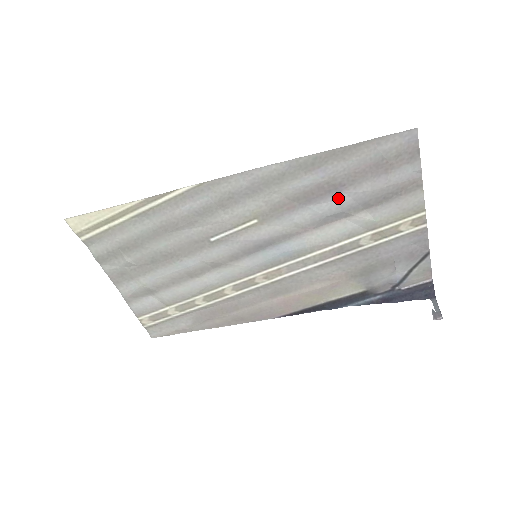
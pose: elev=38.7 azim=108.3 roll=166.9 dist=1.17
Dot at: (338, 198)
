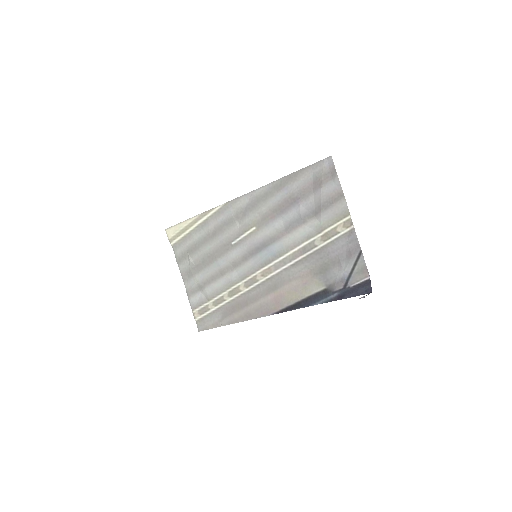
Dot at: (297, 208)
